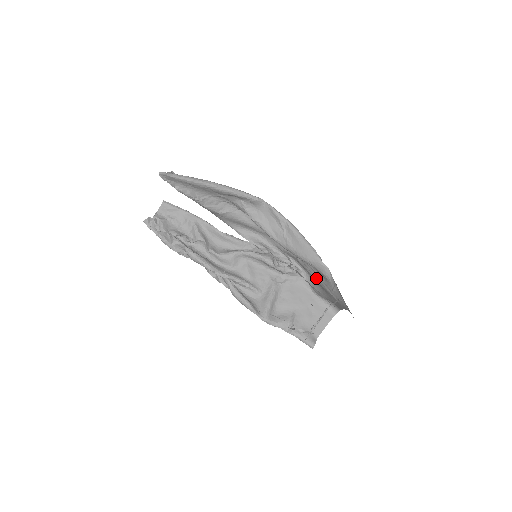
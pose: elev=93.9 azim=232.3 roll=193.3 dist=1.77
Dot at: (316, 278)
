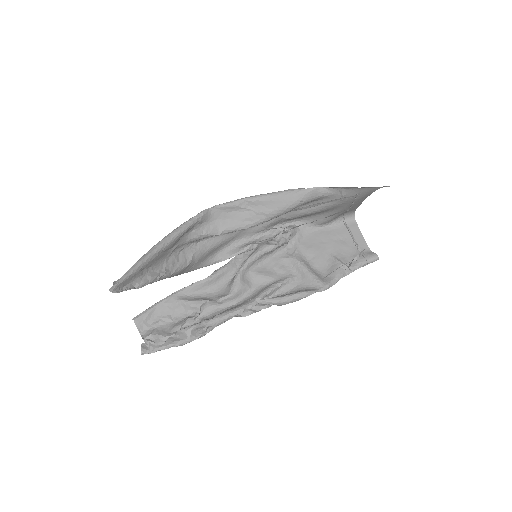
Dot at: (316, 210)
